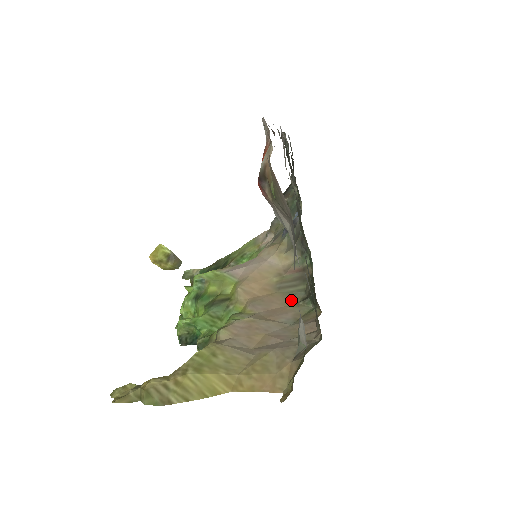
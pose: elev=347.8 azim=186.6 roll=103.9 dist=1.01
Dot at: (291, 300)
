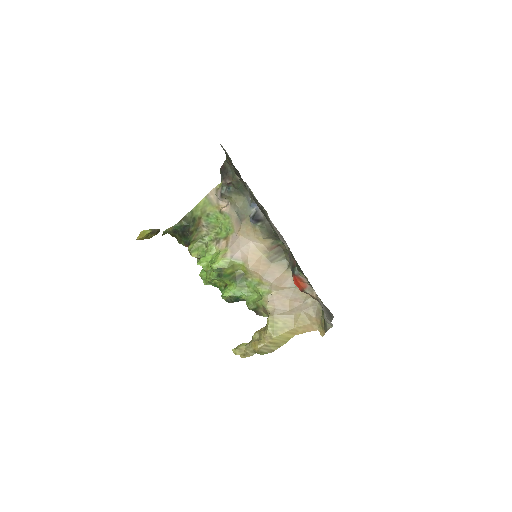
Dot at: (283, 268)
